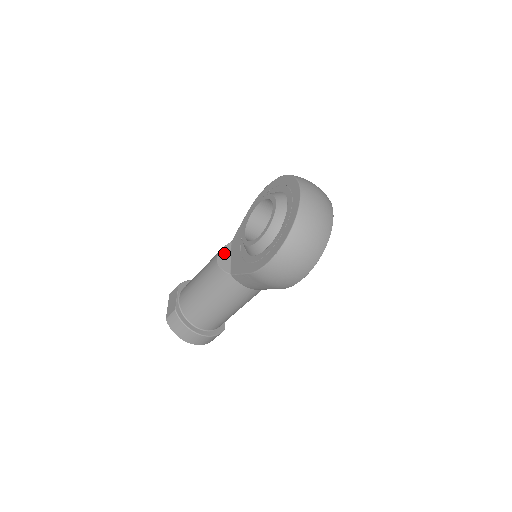
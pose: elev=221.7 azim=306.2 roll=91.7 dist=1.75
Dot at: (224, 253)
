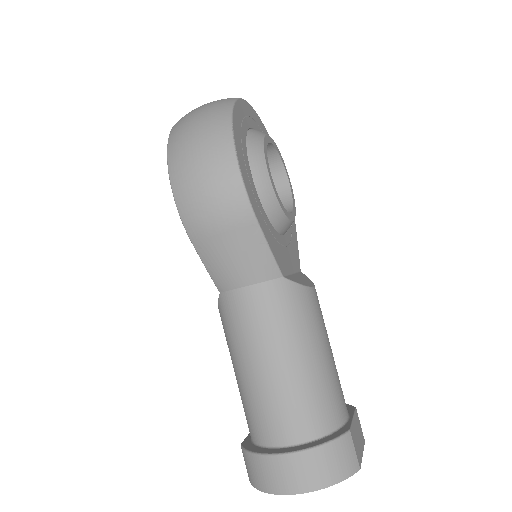
Dot at: occluded
